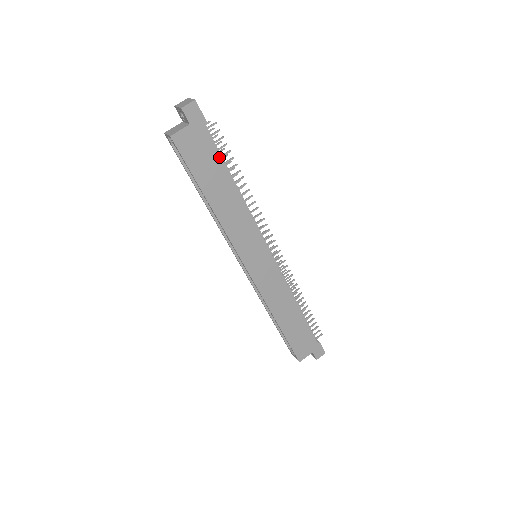
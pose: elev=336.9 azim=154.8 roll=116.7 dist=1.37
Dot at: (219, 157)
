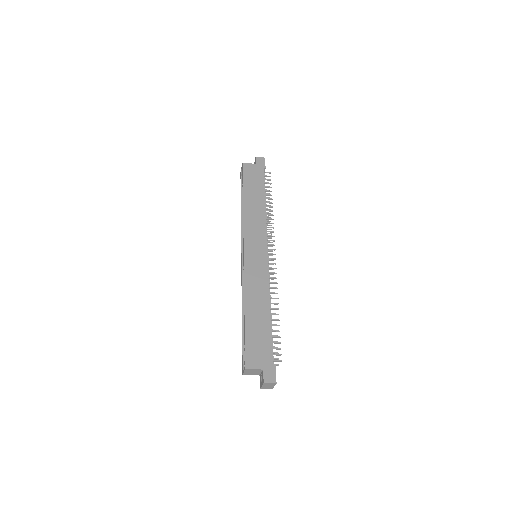
Dot at: (263, 184)
